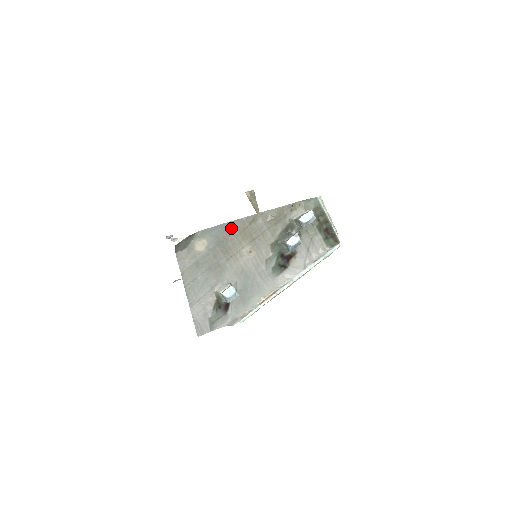
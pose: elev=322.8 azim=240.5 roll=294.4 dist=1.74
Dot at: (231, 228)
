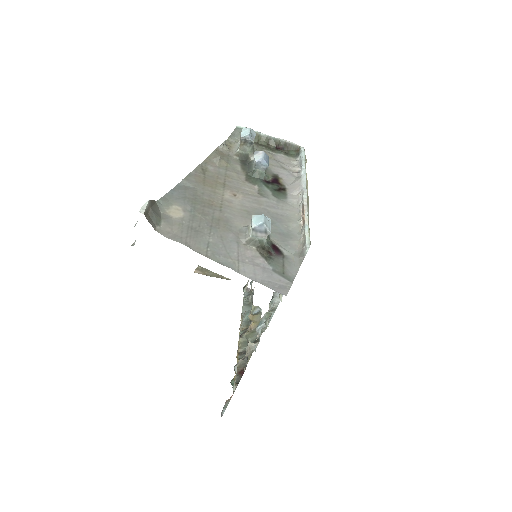
Dot at: (189, 185)
